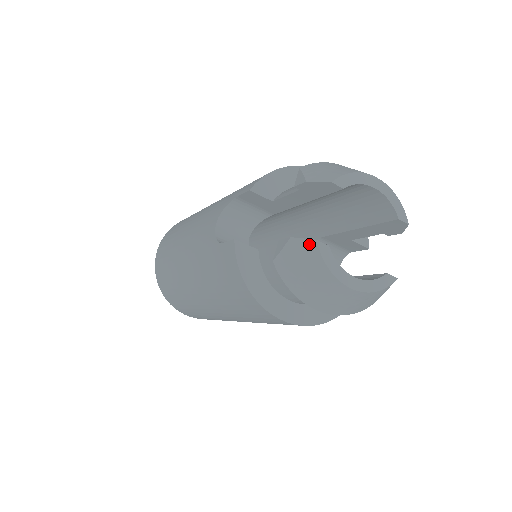
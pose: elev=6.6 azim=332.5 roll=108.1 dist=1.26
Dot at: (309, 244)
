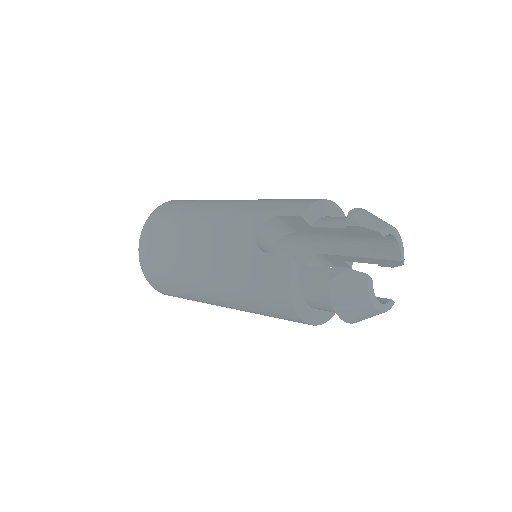
Dot at: (361, 276)
